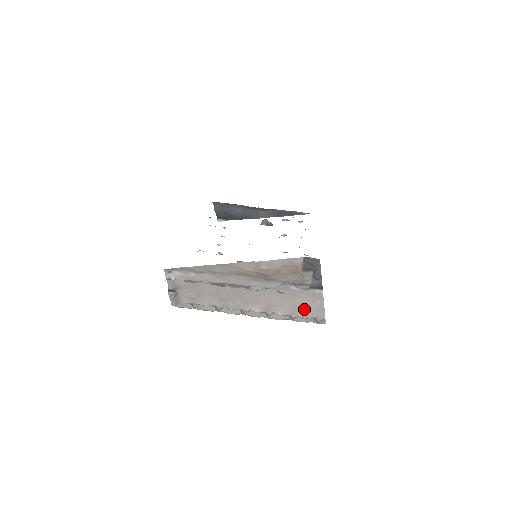
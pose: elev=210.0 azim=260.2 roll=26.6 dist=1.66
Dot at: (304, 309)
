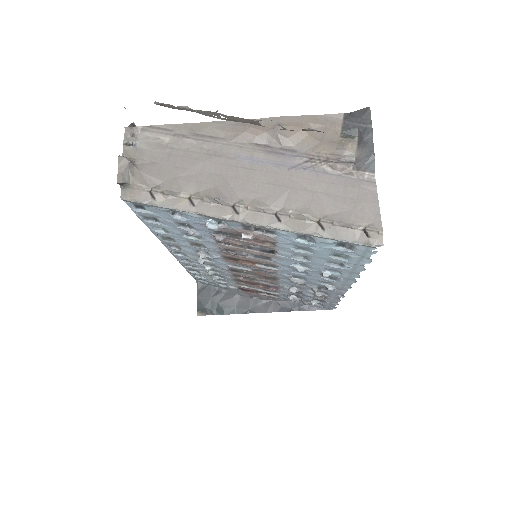
Dot at: (344, 207)
